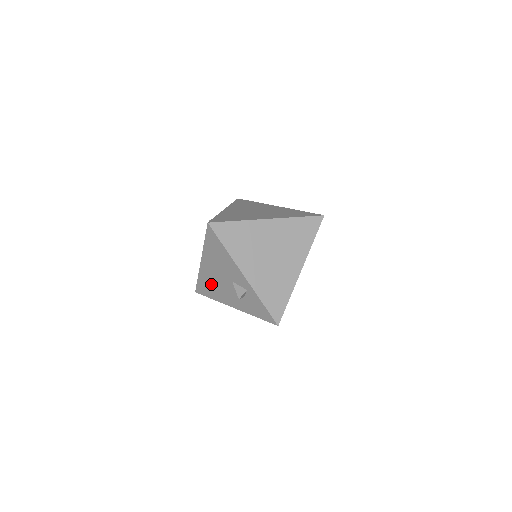
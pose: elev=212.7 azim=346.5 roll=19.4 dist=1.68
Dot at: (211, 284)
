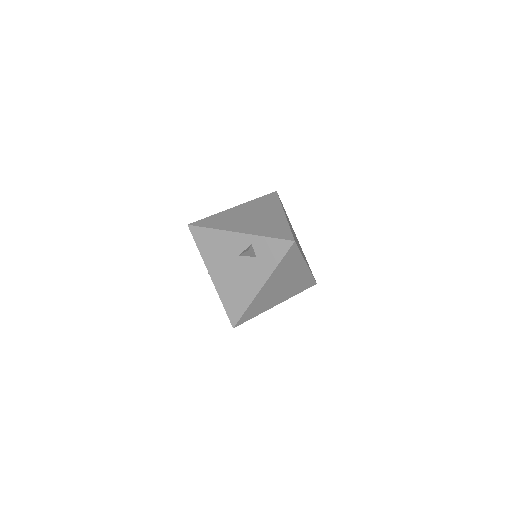
Dot at: (233, 291)
